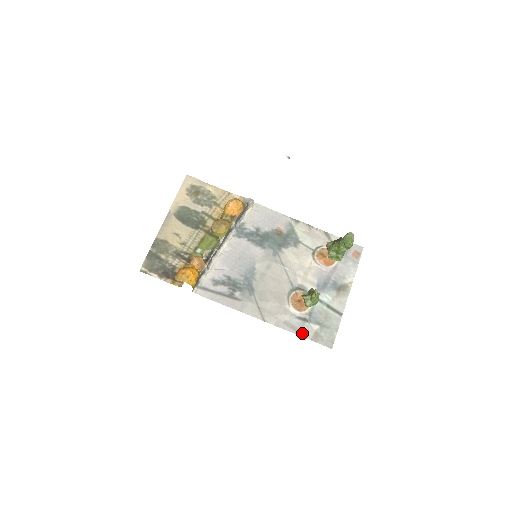
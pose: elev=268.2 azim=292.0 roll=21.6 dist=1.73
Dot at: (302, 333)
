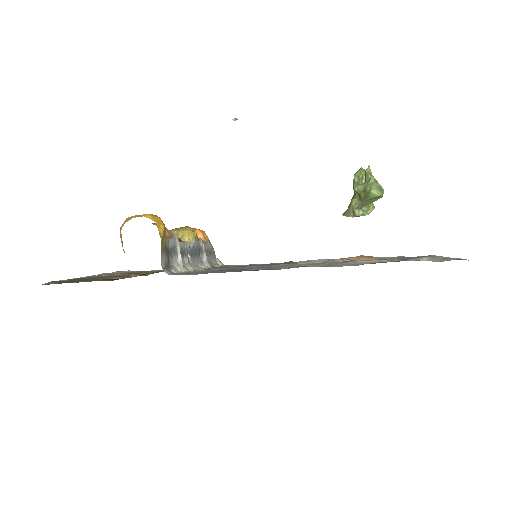
Dot at: occluded
